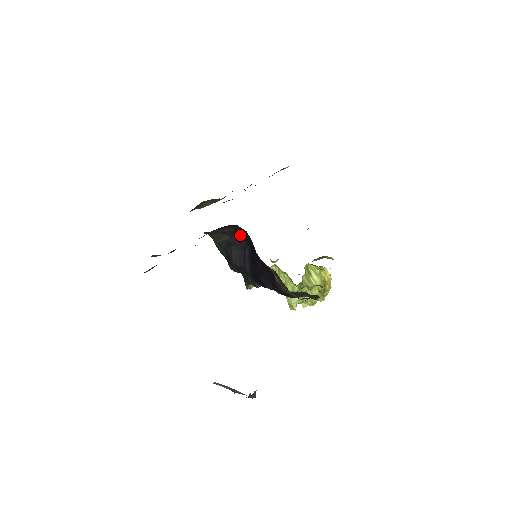
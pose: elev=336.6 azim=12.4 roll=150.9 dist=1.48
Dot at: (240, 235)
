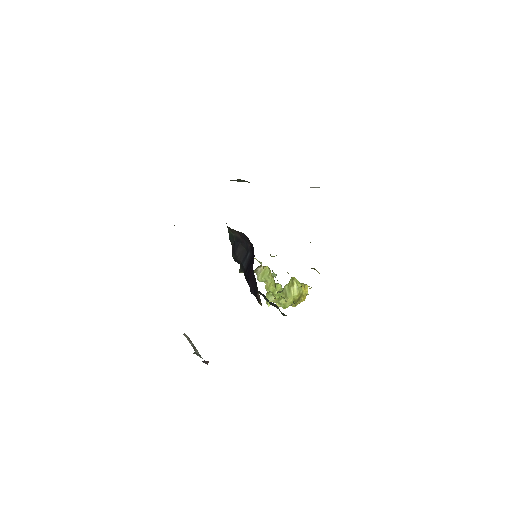
Dot at: (249, 241)
